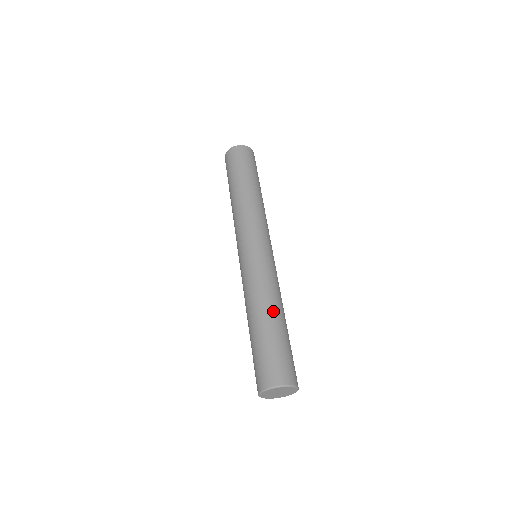
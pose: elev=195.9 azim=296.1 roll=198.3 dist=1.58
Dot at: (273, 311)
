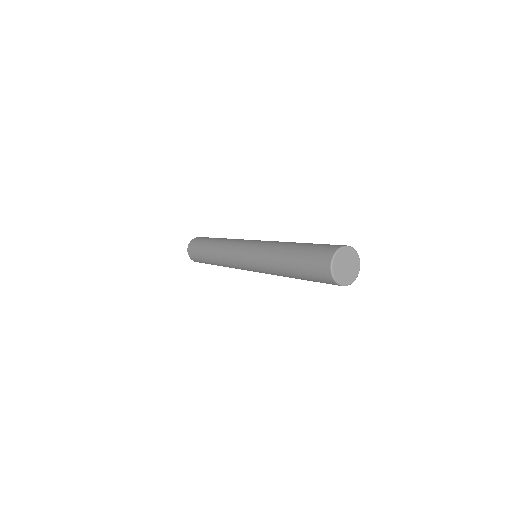
Dot at: occluded
